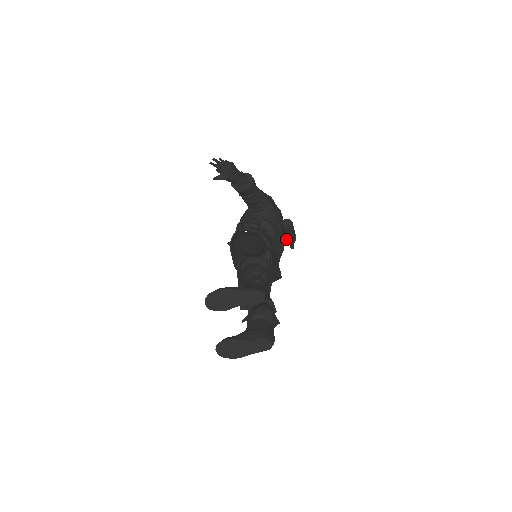
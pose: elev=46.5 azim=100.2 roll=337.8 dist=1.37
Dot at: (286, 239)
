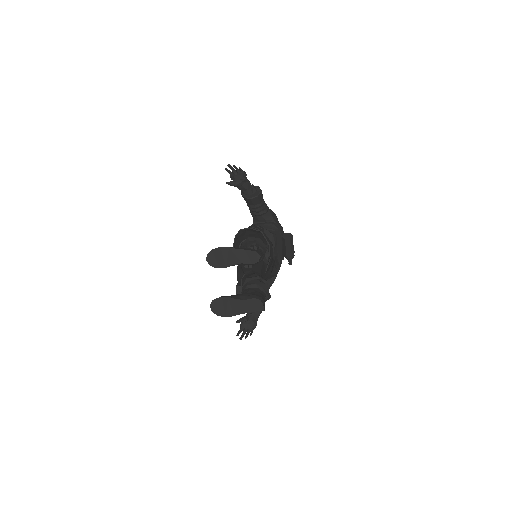
Dot at: (285, 253)
